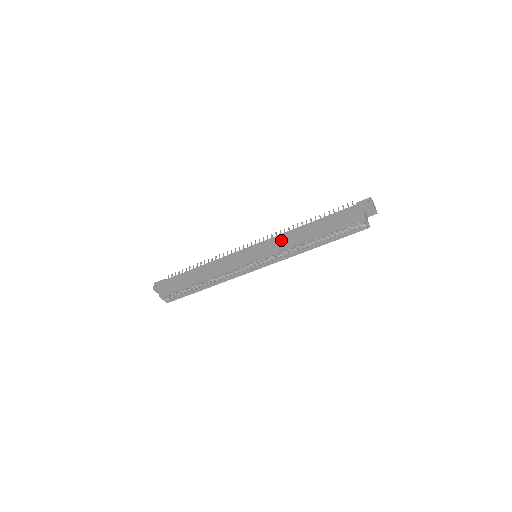
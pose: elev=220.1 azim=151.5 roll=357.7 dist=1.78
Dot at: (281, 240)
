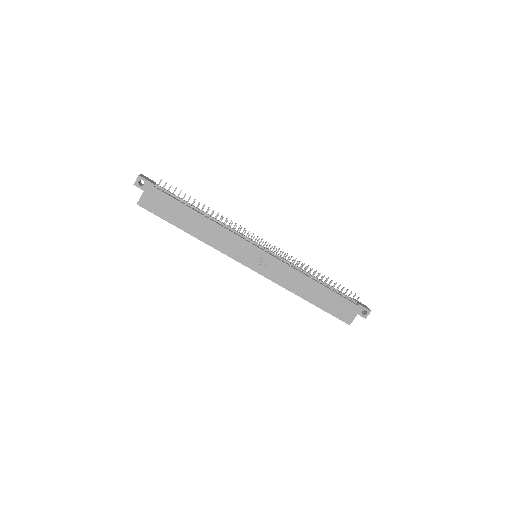
Dot at: (286, 274)
